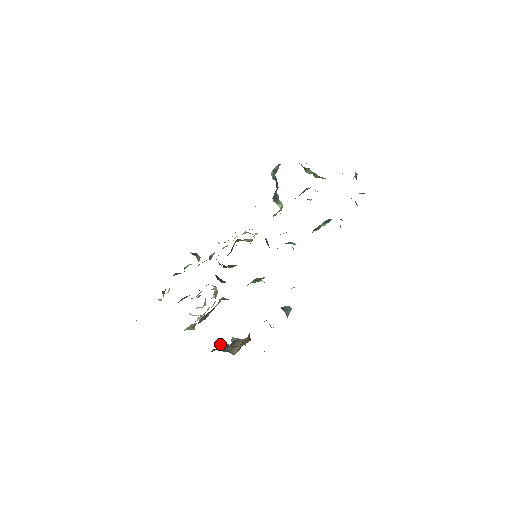
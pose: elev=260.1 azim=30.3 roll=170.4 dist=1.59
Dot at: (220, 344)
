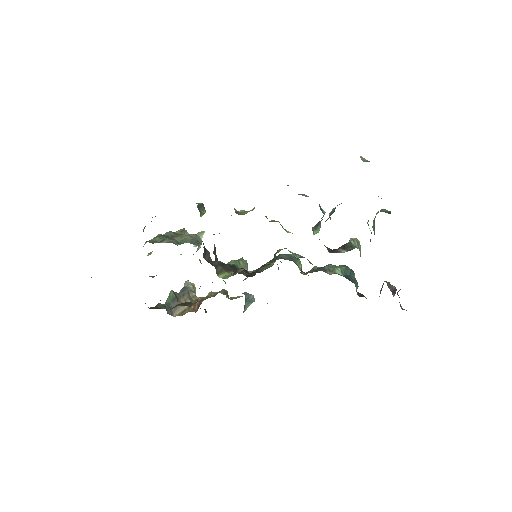
Dot at: (170, 292)
